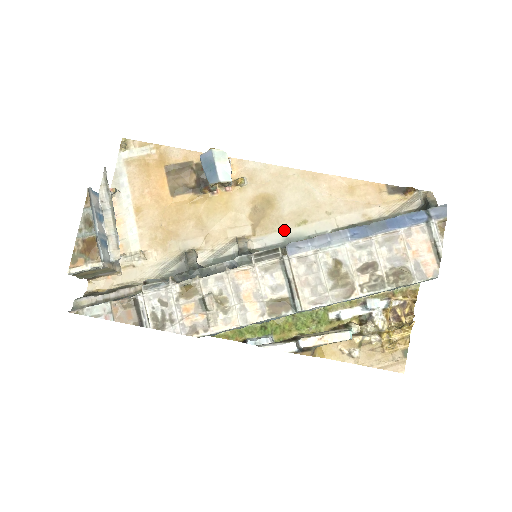
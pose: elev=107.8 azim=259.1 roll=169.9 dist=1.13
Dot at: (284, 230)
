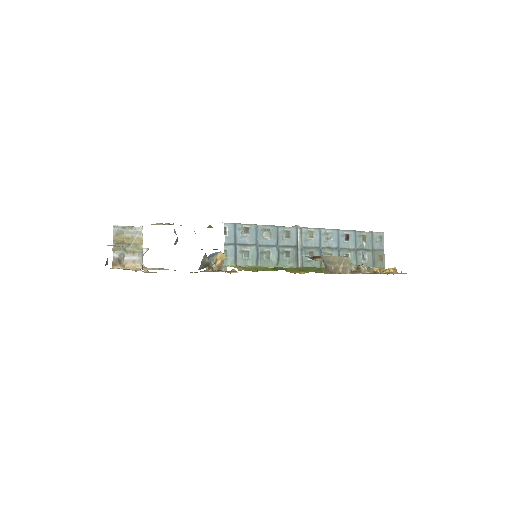
Dot at: occluded
